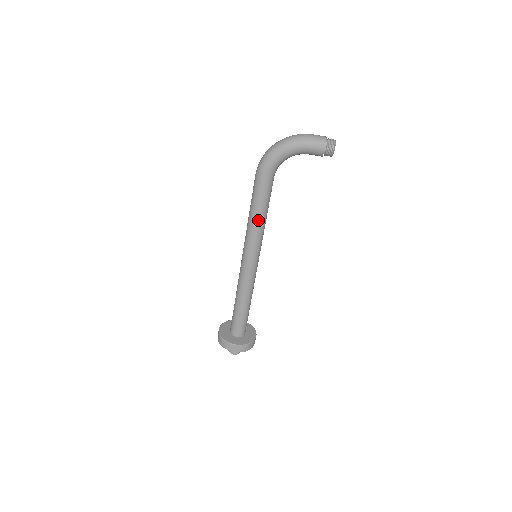
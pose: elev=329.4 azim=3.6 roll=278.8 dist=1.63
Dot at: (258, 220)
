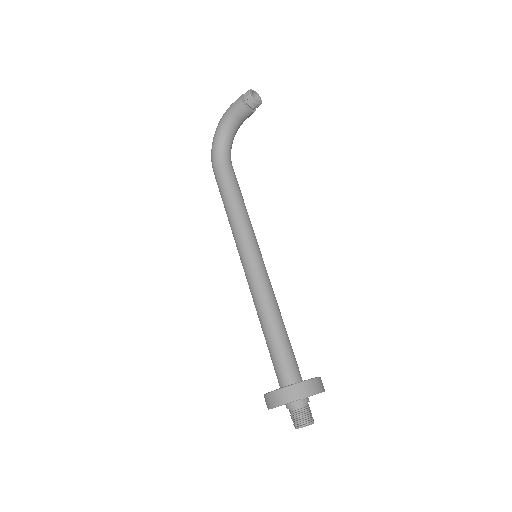
Dot at: (230, 209)
